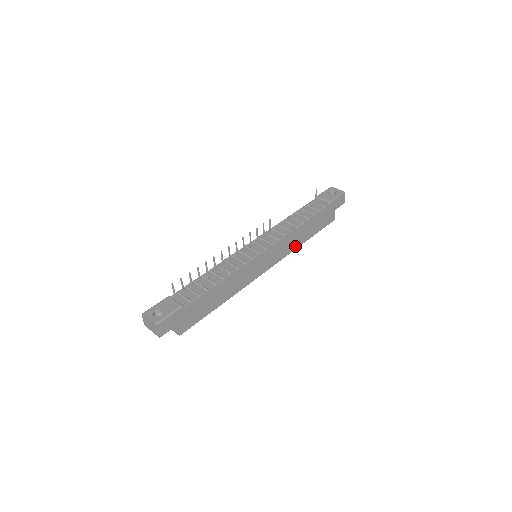
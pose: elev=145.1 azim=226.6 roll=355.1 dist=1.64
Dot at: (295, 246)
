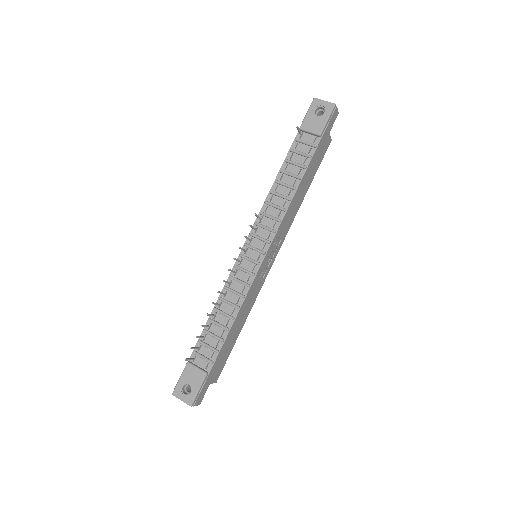
Dot at: (295, 212)
